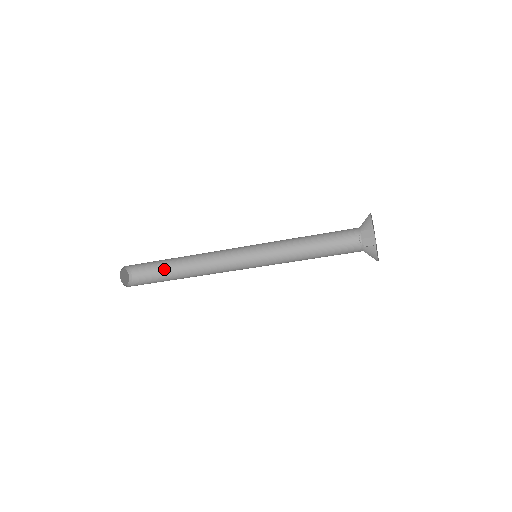
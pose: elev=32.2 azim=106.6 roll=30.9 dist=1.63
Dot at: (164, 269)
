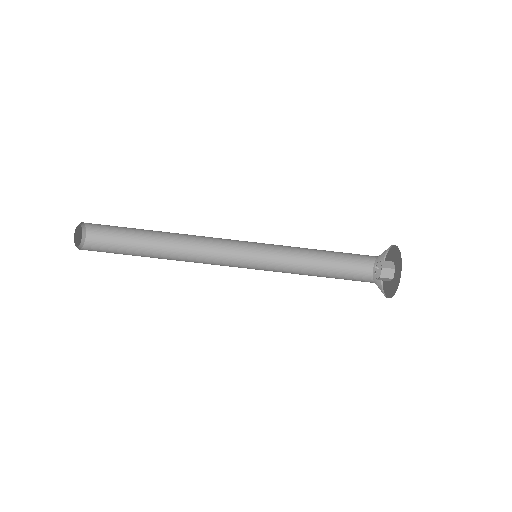
Dot at: (129, 254)
